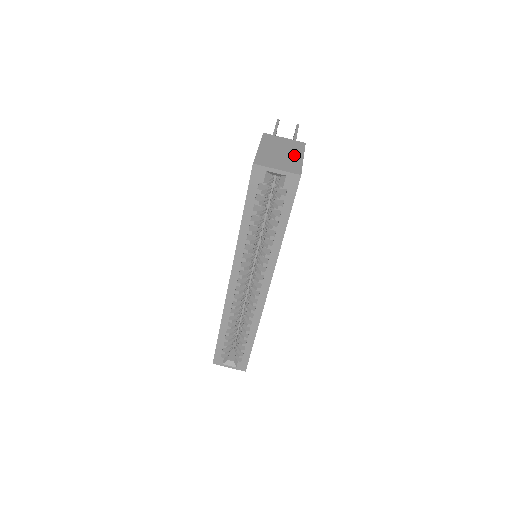
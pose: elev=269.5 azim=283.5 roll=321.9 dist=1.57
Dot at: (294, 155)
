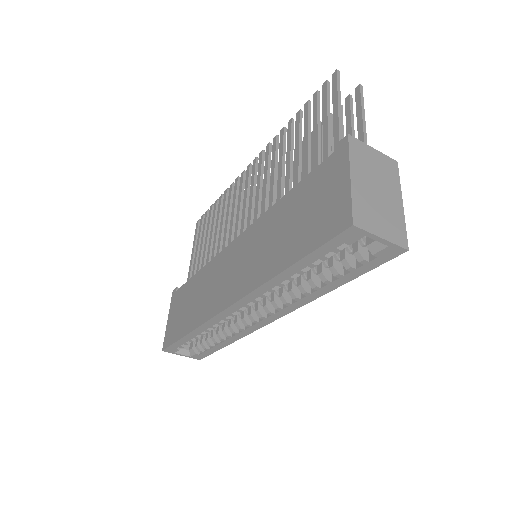
Dot at: (392, 197)
